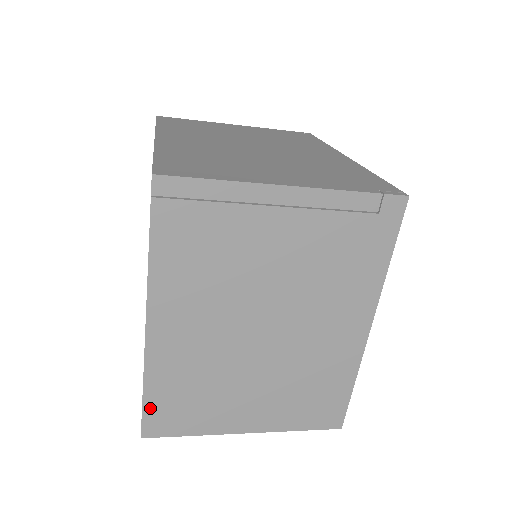
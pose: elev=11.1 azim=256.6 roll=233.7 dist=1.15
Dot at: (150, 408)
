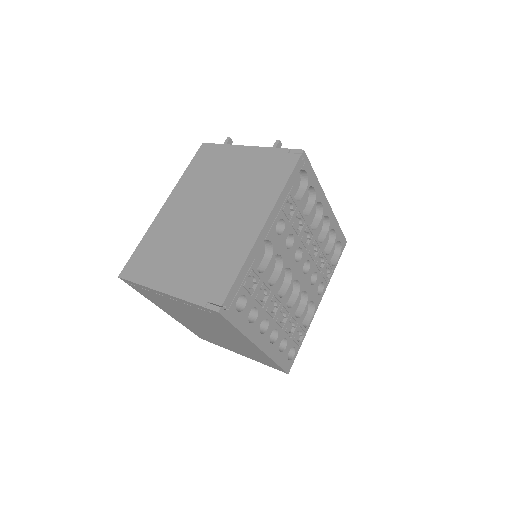
Dot at: (194, 332)
